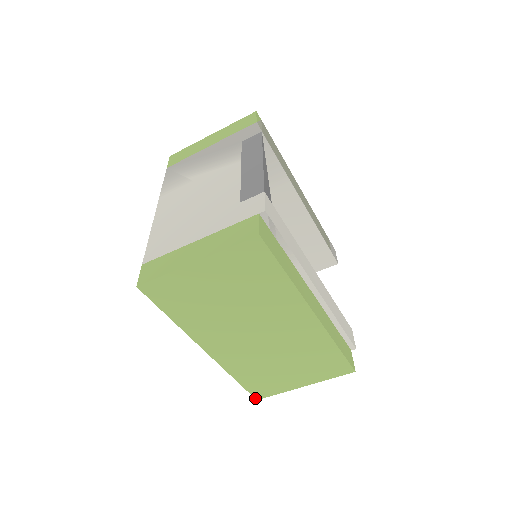
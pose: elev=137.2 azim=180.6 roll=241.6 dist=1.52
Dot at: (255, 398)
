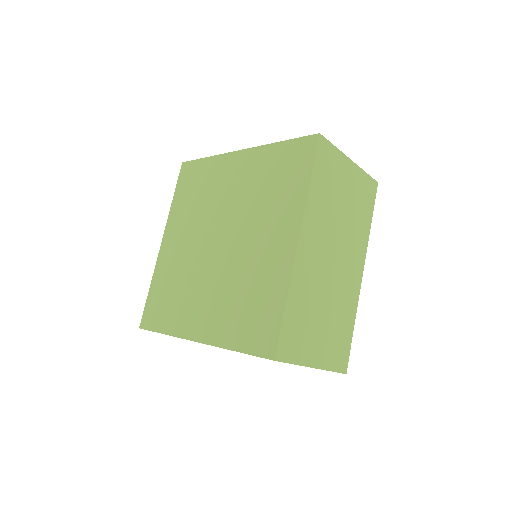
Dot at: (276, 355)
